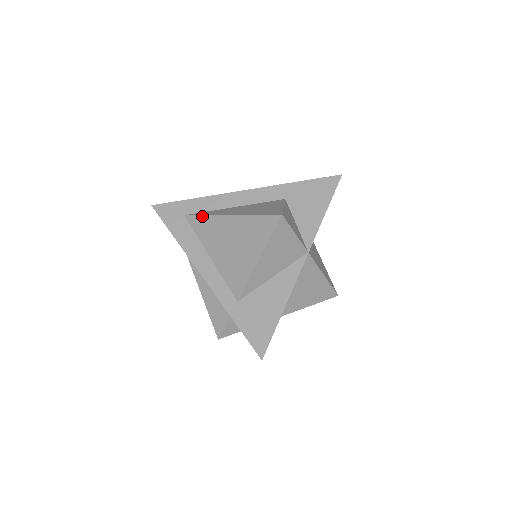
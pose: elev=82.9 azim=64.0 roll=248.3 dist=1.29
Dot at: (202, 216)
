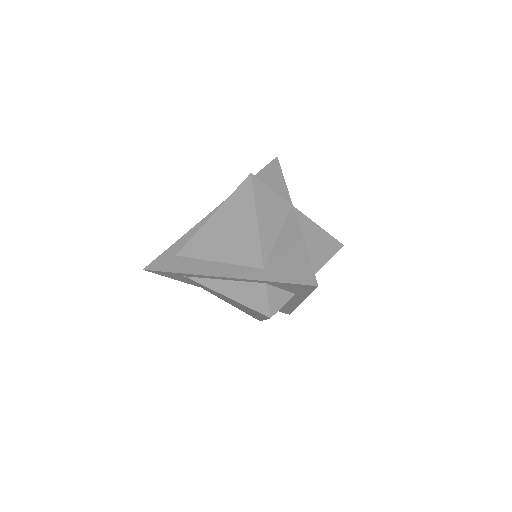
Dot at: (190, 240)
